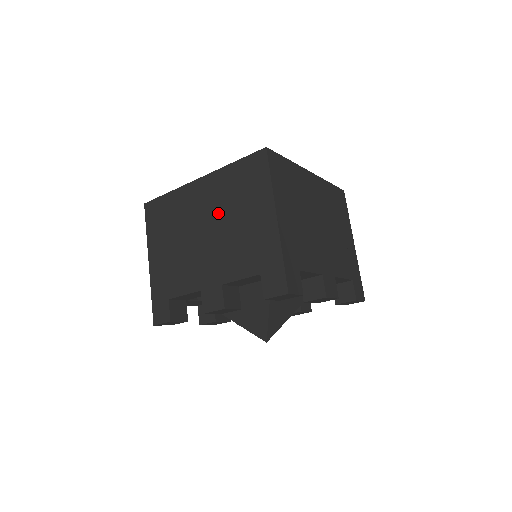
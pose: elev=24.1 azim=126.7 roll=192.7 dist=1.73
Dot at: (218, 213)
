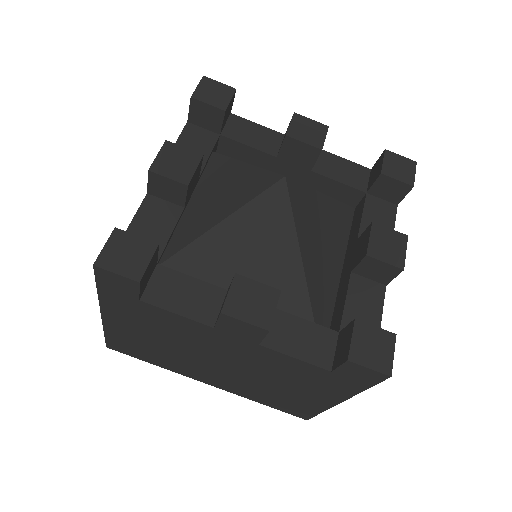
Dot at: occluded
